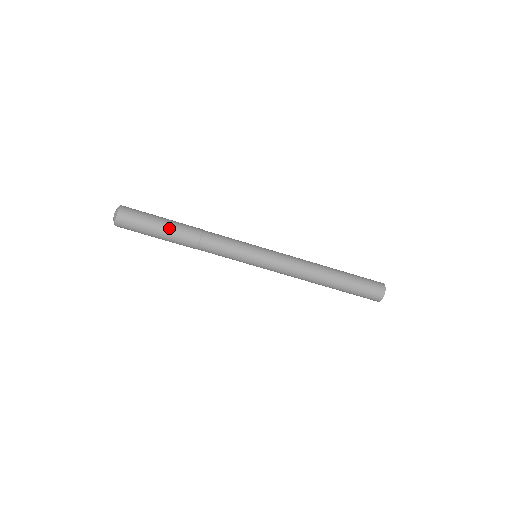
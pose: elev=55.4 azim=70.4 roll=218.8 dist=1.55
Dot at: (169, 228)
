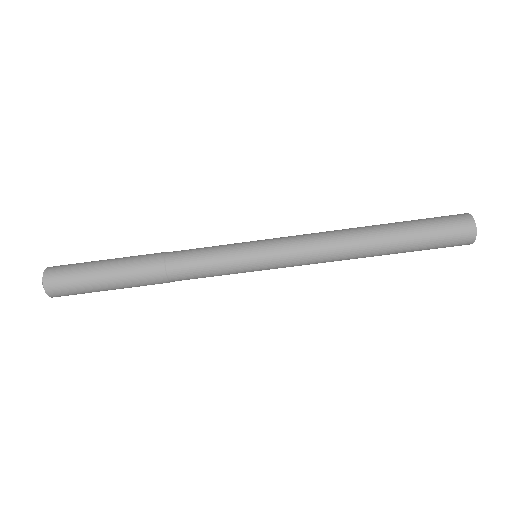
Dot at: (117, 265)
